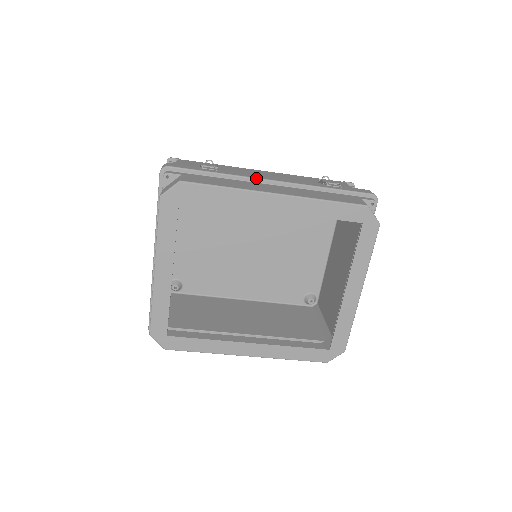
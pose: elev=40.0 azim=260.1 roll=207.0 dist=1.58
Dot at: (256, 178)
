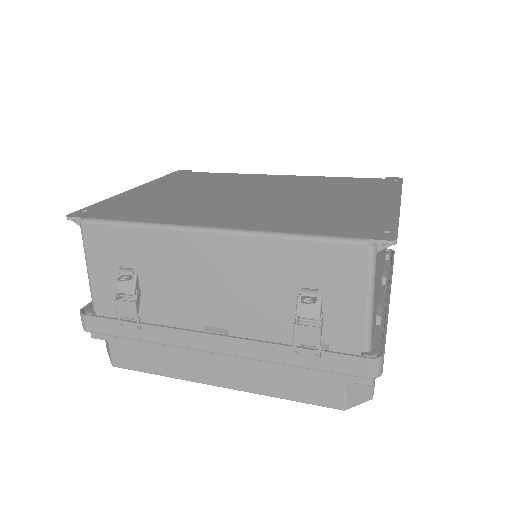
Dot at: (190, 349)
